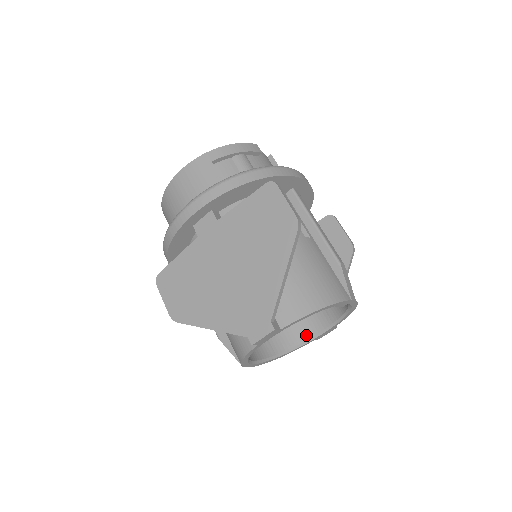
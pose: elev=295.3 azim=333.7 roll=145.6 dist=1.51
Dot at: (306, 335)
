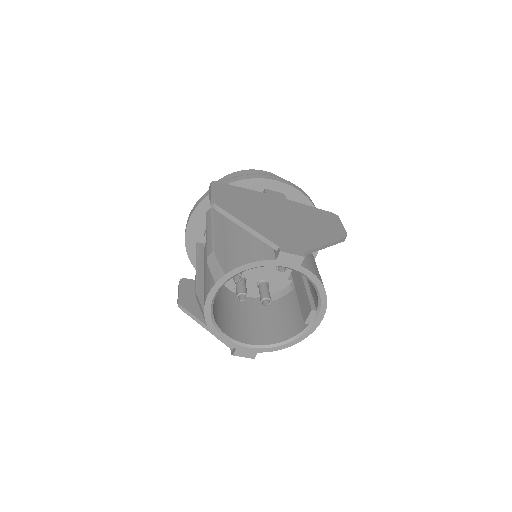
Dot at: (236, 337)
